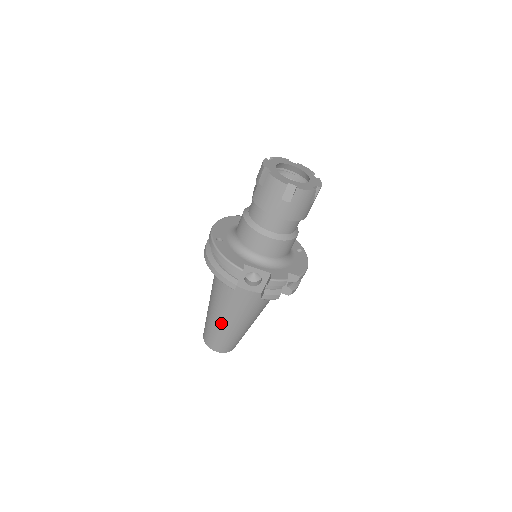
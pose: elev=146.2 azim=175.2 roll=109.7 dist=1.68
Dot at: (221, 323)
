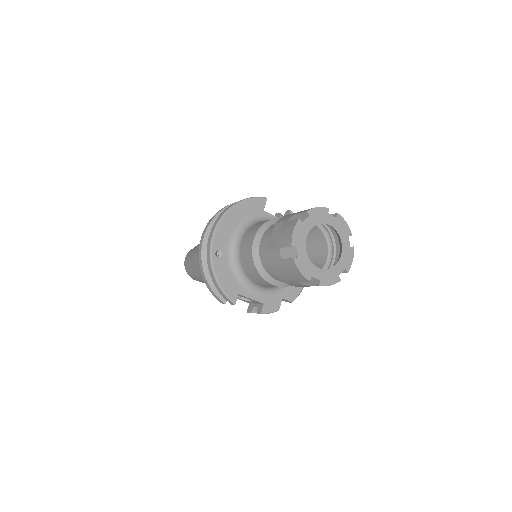
Dot at: occluded
